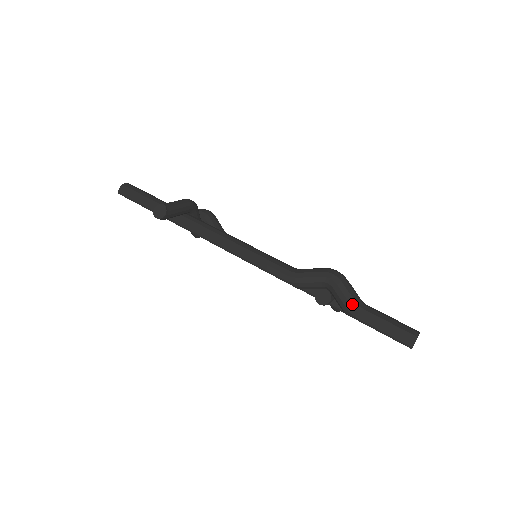
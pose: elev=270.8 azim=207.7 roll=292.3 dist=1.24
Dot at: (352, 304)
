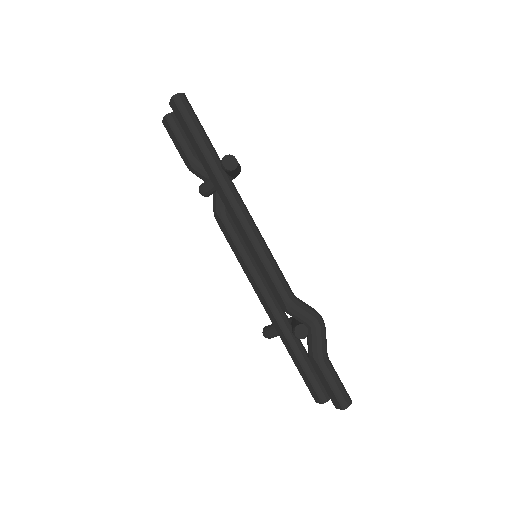
Dot at: (323, 352)
